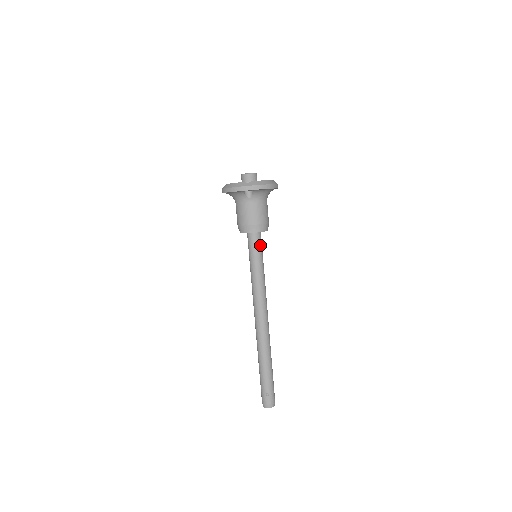
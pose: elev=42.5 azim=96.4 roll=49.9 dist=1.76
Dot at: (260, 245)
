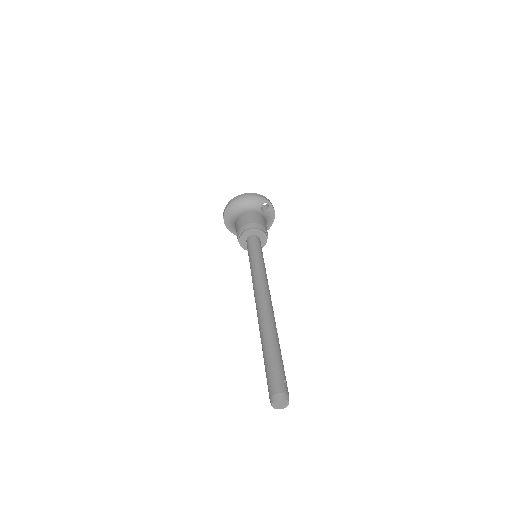
Dot at: occluded
